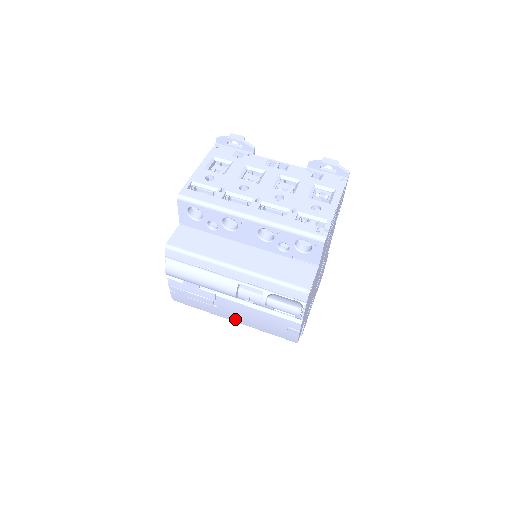
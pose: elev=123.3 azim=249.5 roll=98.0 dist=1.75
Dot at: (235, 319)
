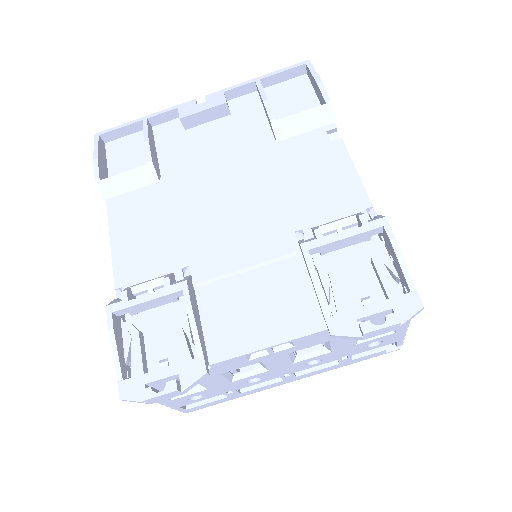
Dot at: occluded
